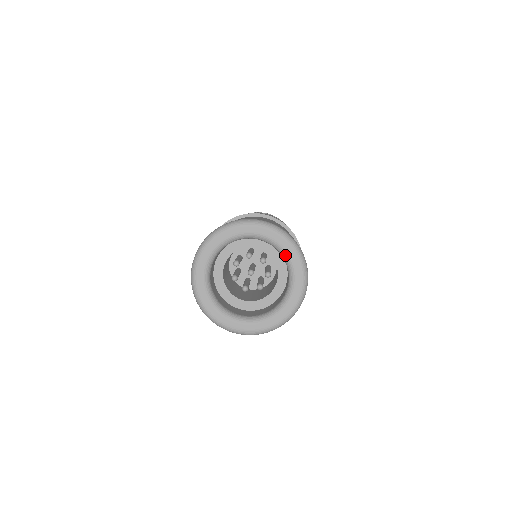
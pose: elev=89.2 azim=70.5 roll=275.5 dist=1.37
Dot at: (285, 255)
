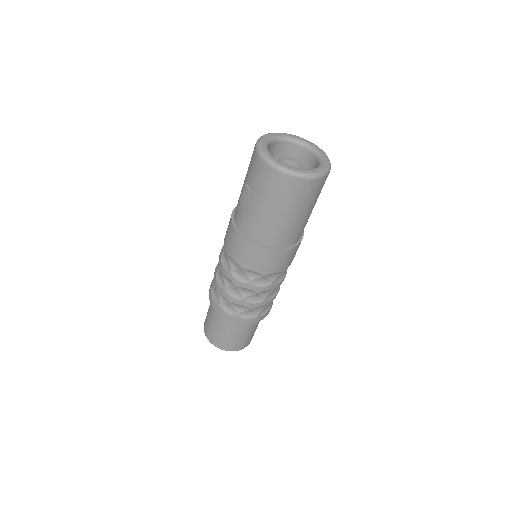
Dot at: (322, 162)
